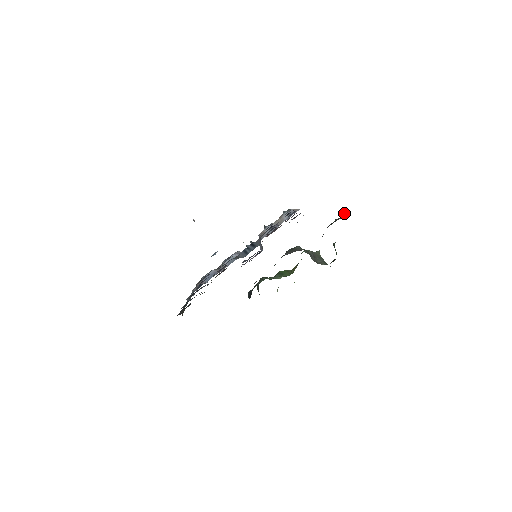
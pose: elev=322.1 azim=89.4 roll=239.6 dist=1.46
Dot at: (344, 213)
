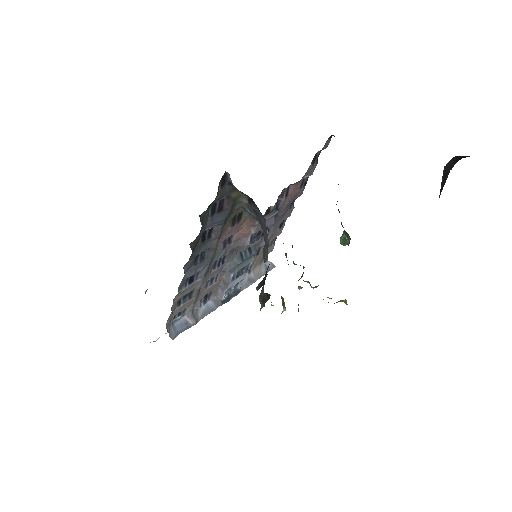
Dot at: occluded
